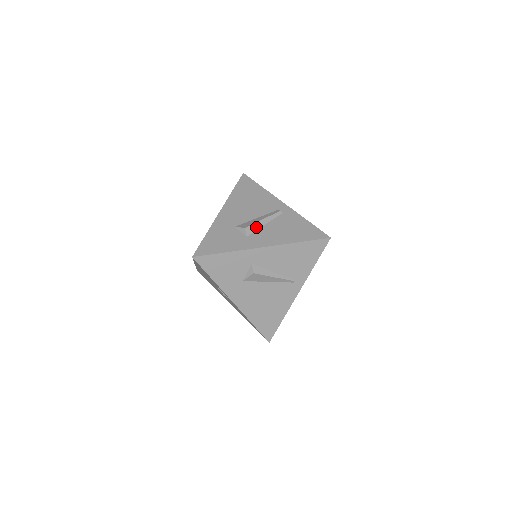
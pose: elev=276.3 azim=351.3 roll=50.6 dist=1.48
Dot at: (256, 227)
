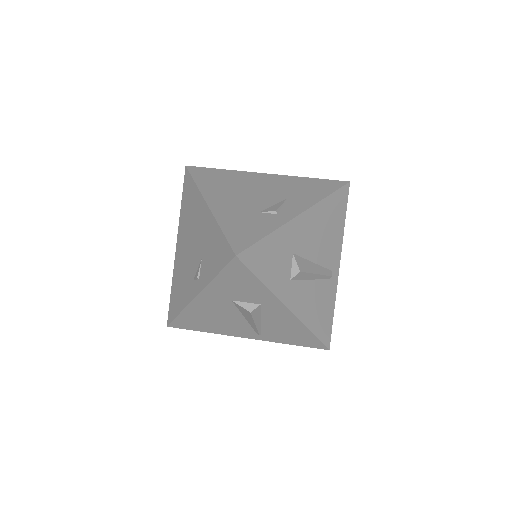
Dot at: (305, 277)
